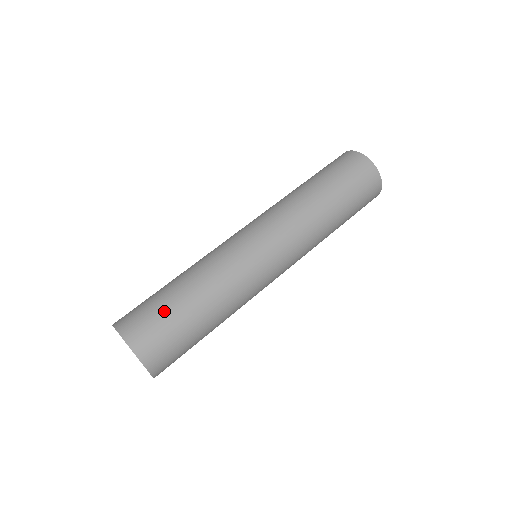
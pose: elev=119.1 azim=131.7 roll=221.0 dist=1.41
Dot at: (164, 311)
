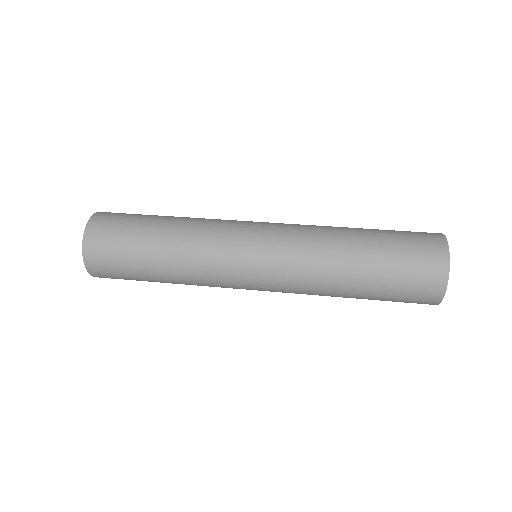
Dot at: (133, 223)
